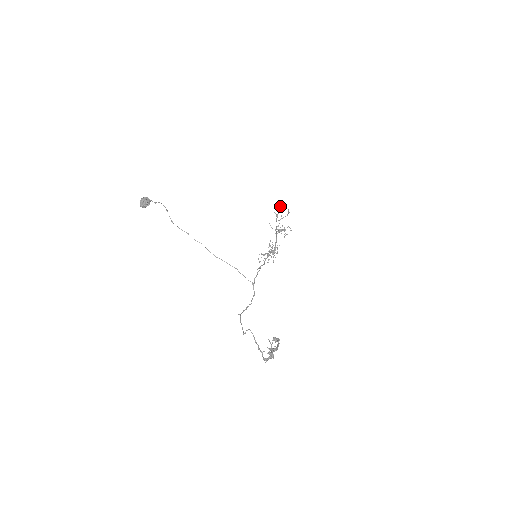
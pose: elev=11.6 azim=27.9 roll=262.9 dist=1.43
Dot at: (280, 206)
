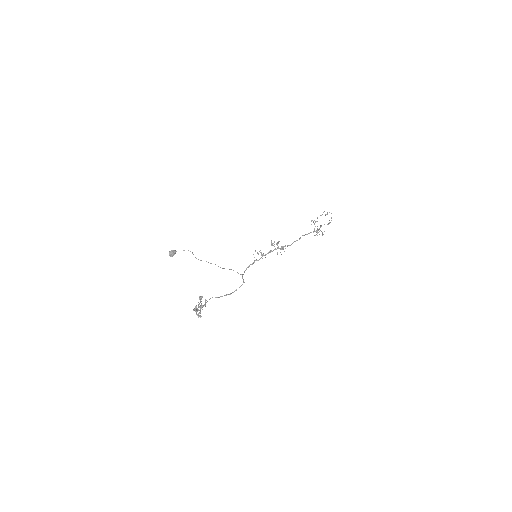
Dot at: occluded
